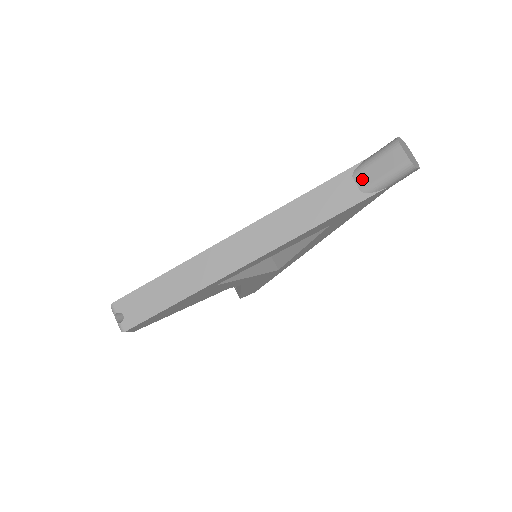
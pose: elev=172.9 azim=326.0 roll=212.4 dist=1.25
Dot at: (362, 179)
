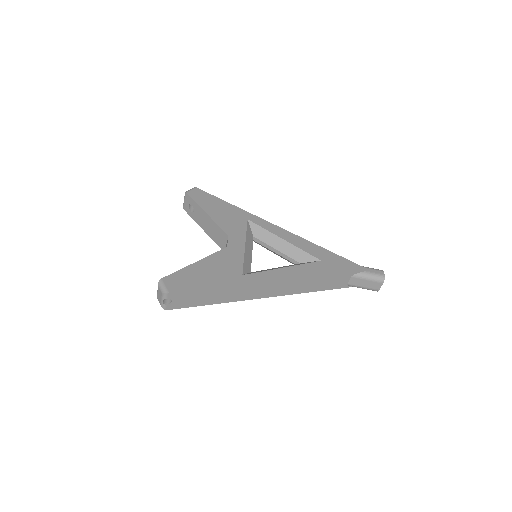
Dot at: (354, 281)
